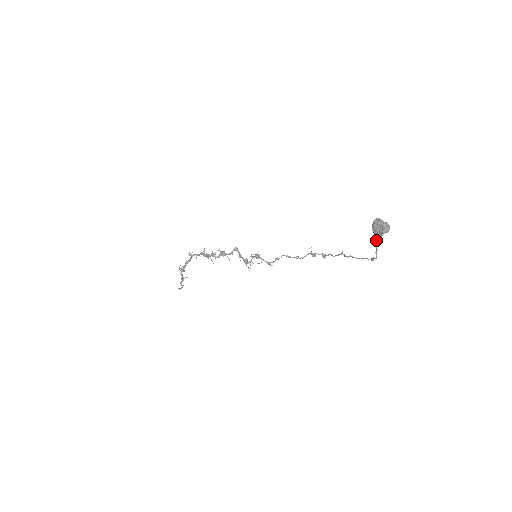
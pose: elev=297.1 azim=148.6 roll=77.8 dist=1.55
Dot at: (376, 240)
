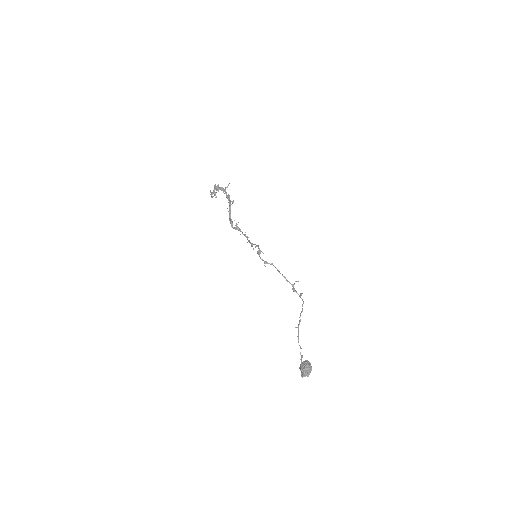
Dot at: (299, 368)
